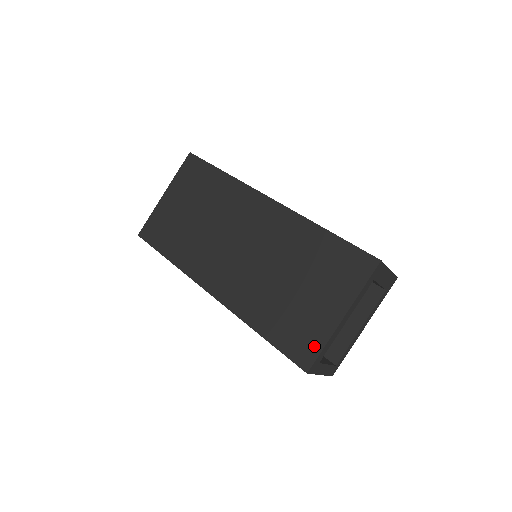
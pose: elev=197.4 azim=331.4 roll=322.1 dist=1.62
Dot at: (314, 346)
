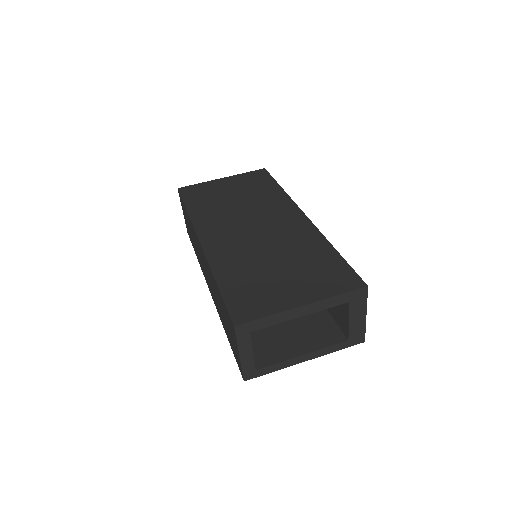
Dot at: (259, 311)
